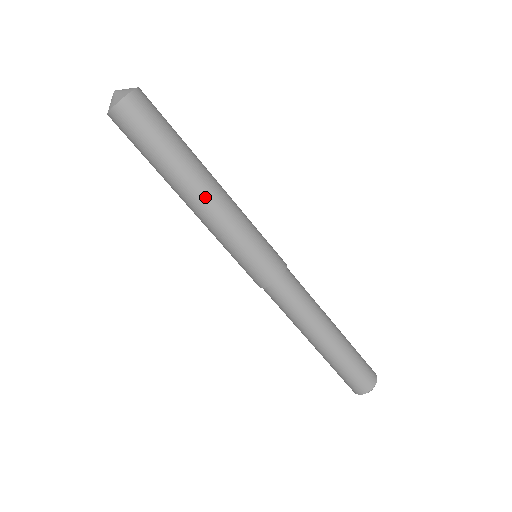
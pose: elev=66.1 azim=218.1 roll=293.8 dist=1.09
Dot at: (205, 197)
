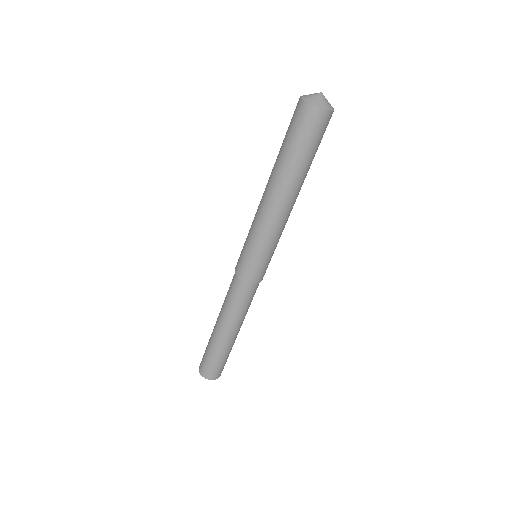
Dot at: (286, 205)
